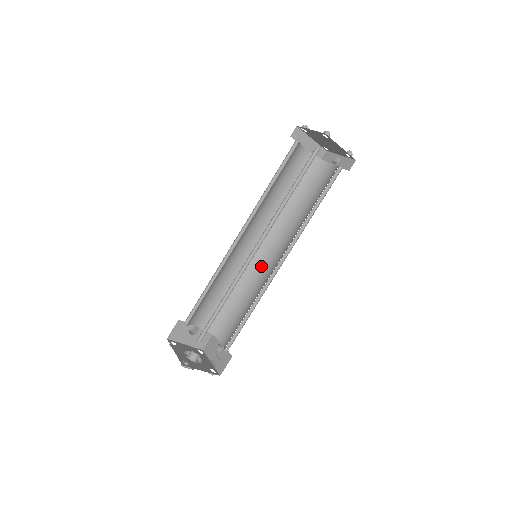
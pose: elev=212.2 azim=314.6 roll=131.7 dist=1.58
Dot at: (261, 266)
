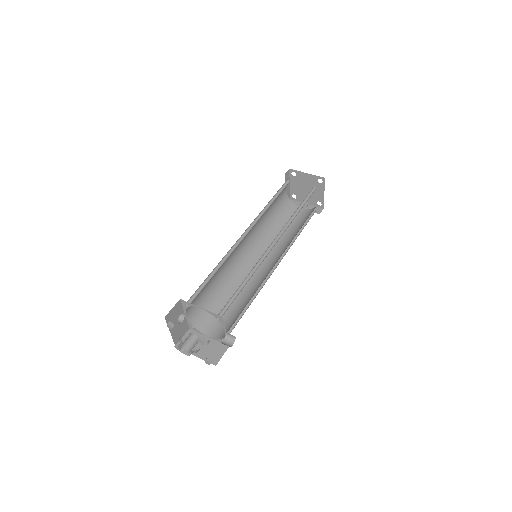
Dot at: (246, 270)
